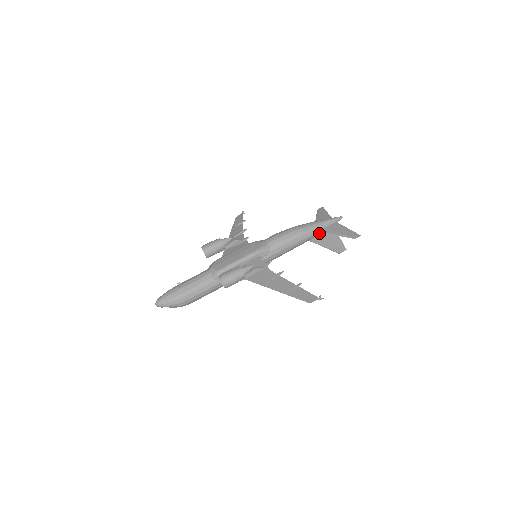
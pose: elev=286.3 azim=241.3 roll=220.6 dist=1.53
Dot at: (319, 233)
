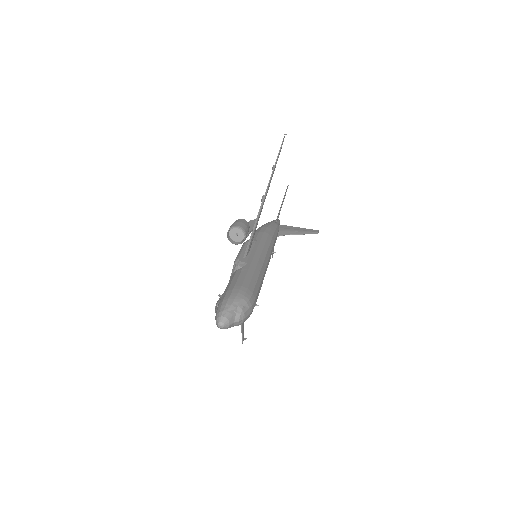
Dot at: (276, 224)
